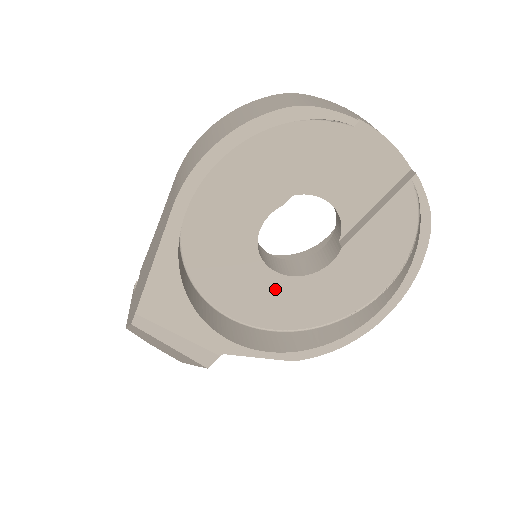
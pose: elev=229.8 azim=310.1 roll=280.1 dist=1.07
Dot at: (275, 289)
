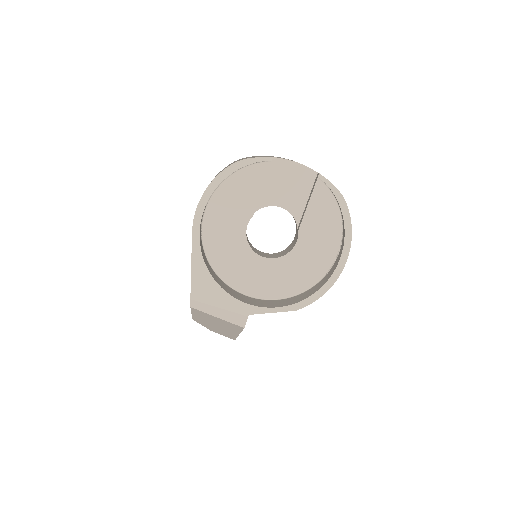
Dot at: (271, 269)
